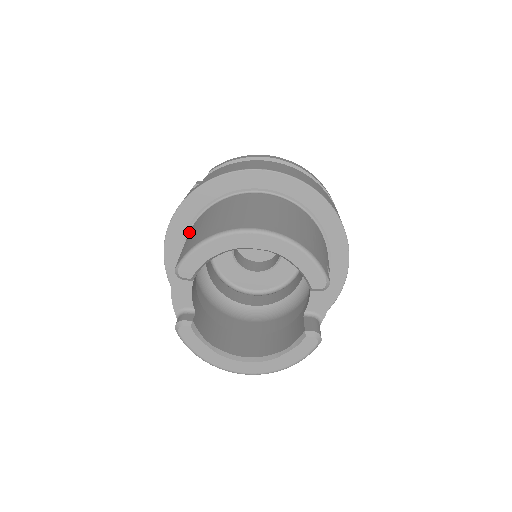
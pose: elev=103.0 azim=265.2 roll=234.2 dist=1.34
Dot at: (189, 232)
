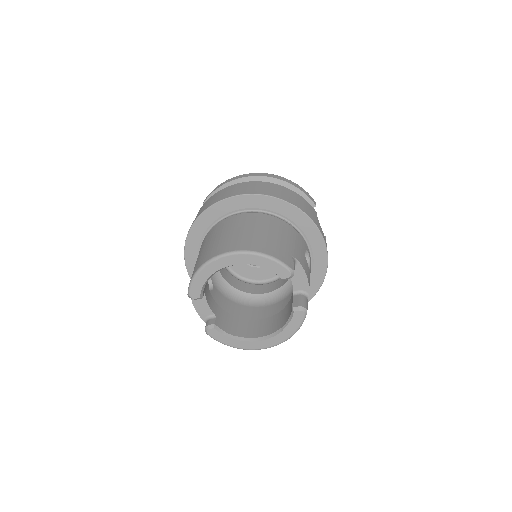
Dot at: occluded
